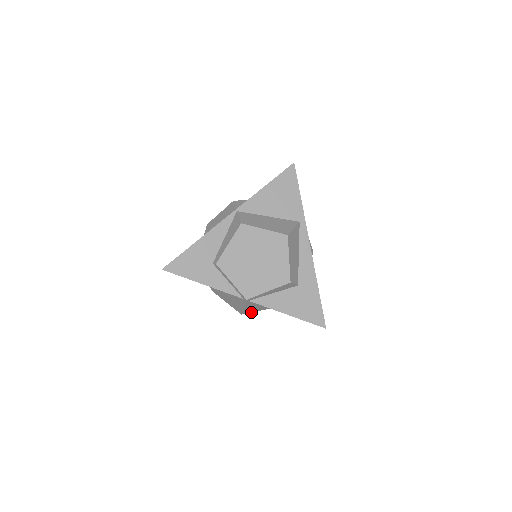
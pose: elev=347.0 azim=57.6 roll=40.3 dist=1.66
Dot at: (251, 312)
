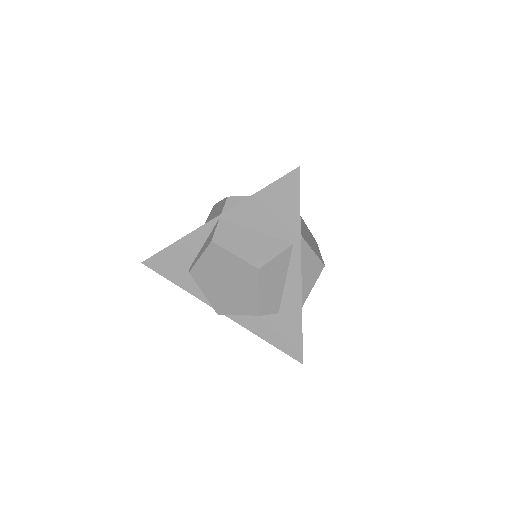
Dot at: occluded
